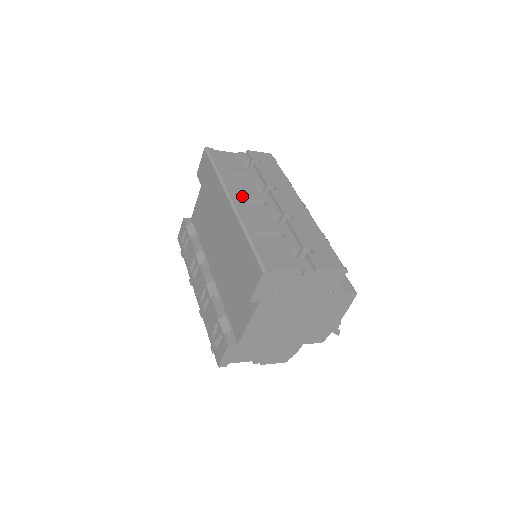
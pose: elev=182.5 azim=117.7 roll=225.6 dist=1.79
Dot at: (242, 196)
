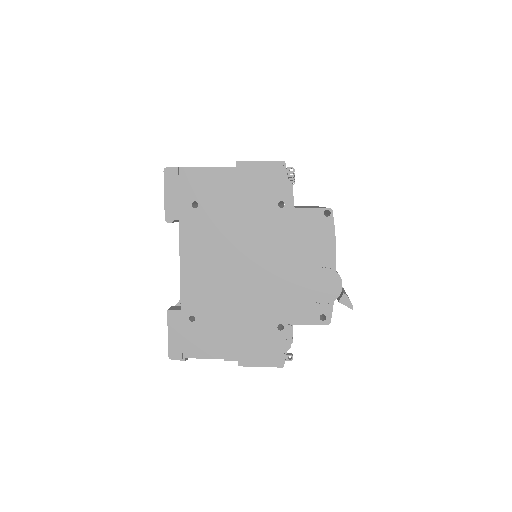
Dot at: occluded
